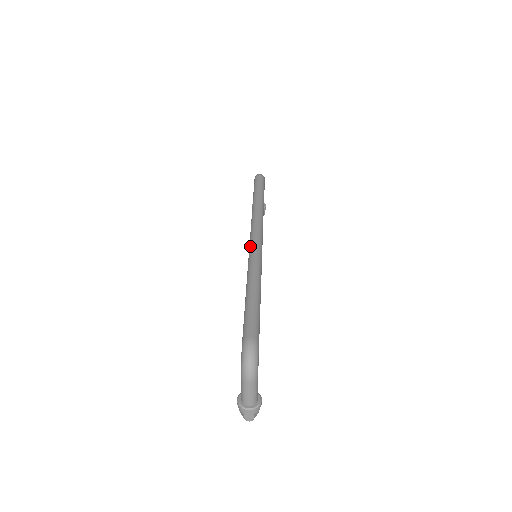
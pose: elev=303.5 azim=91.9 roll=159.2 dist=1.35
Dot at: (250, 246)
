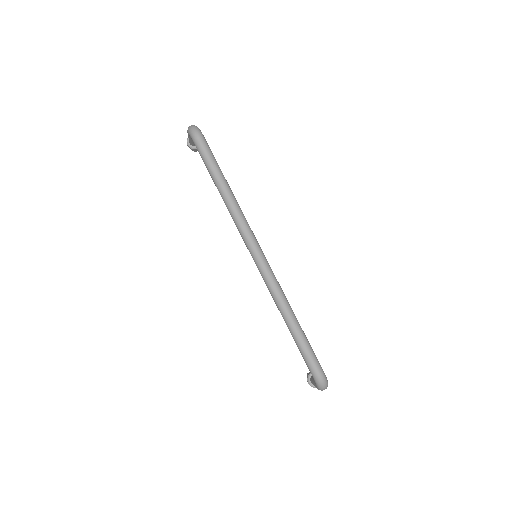
Dot at: (259, 269)
